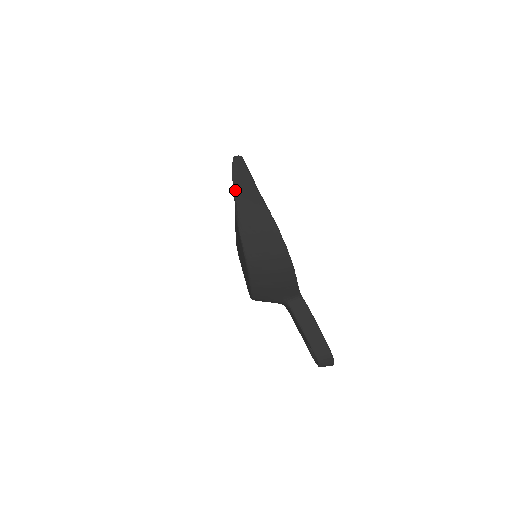
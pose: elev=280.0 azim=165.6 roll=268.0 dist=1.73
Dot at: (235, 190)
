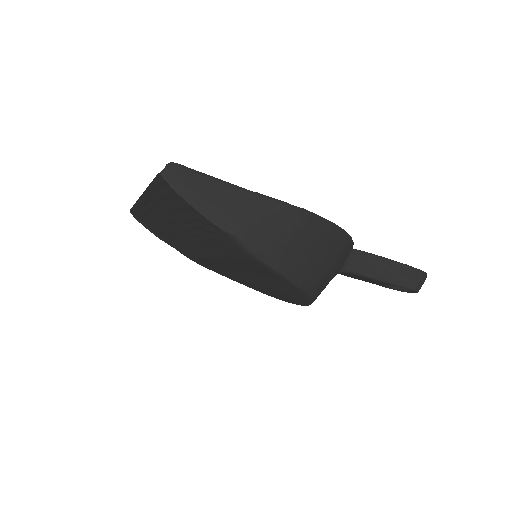
Dot at: (216, 222)
